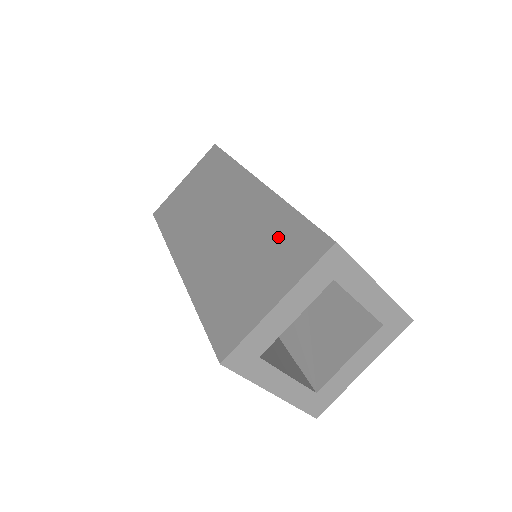
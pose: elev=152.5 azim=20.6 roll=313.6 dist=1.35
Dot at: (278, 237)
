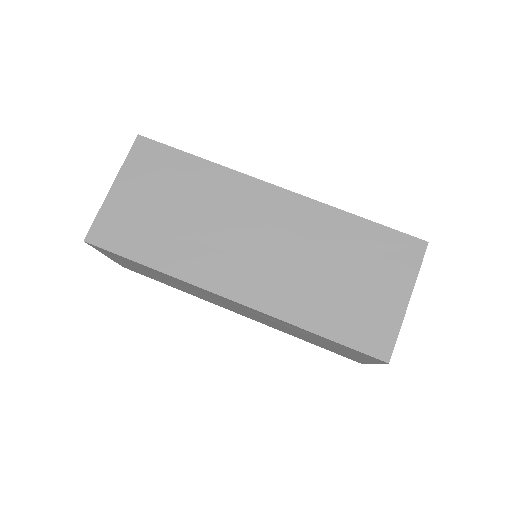
Dot at: occluded
